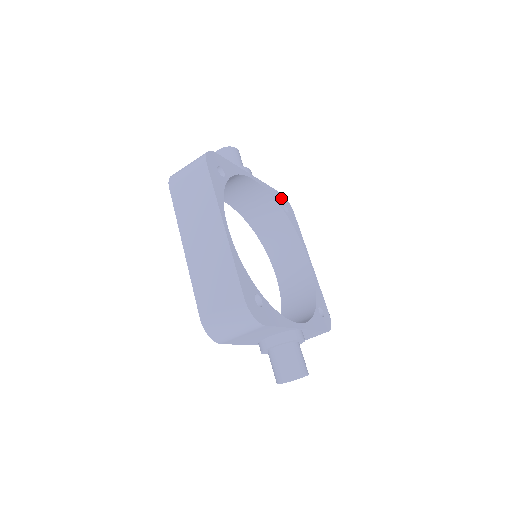
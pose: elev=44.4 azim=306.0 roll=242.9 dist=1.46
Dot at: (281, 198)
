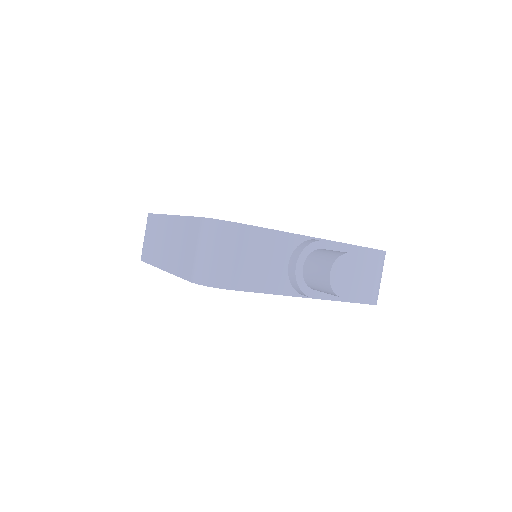
Dot at: occluded
